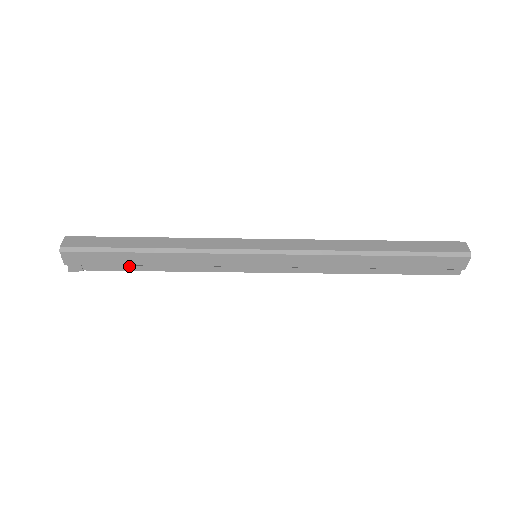
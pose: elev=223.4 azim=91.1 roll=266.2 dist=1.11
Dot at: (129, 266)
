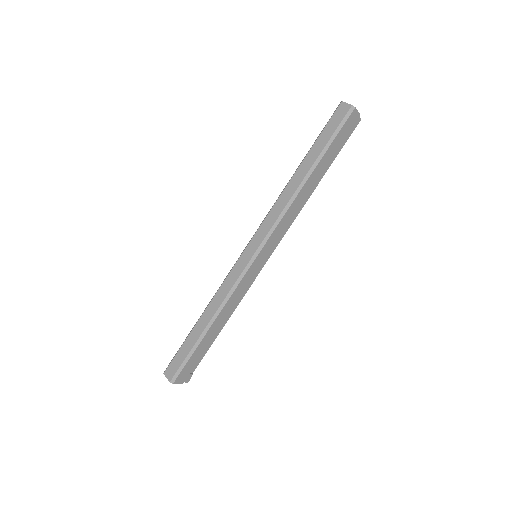
Dot at: (209, 343)
